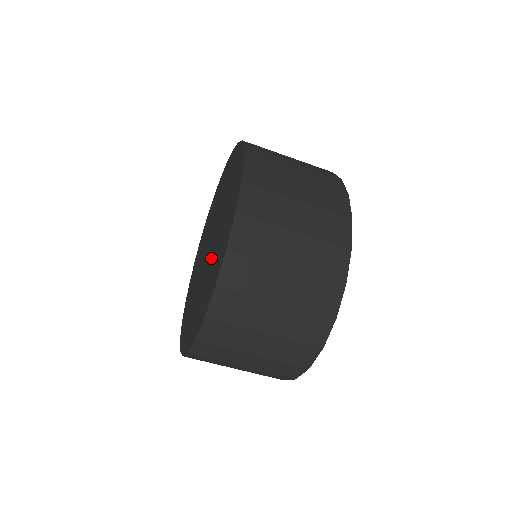
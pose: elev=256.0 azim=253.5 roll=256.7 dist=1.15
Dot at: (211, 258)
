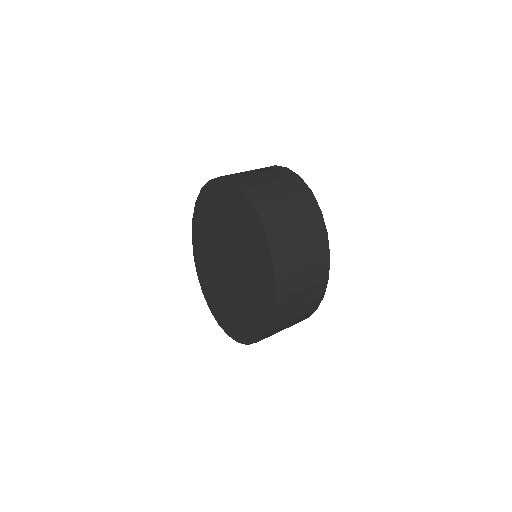
Dot at: (232, 298)
